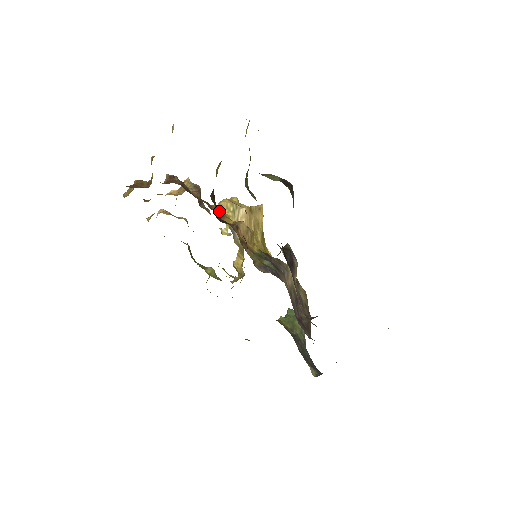
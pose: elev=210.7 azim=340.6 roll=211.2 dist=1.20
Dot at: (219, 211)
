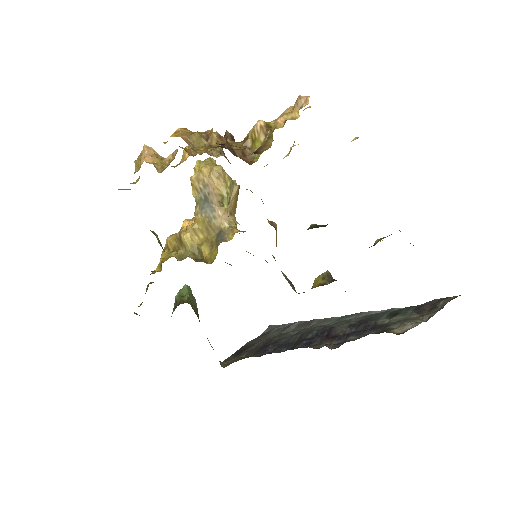
Dot at: occluded
